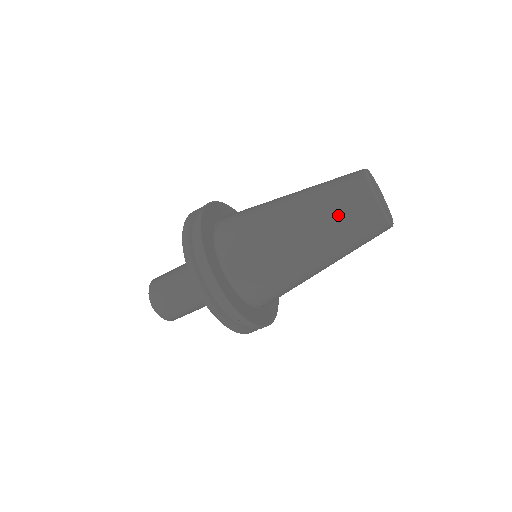
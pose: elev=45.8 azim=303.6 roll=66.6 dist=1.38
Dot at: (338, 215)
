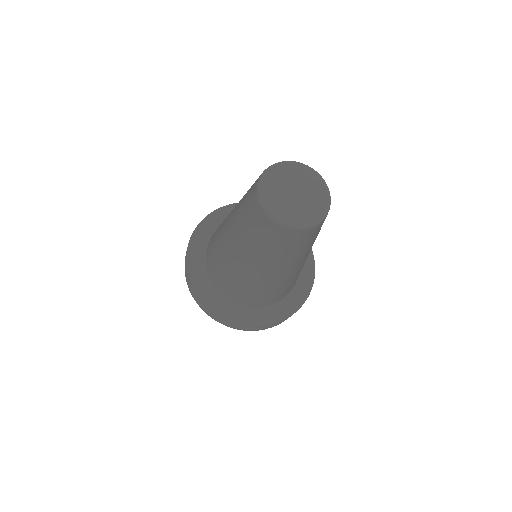
Dot at: (245, 225)
